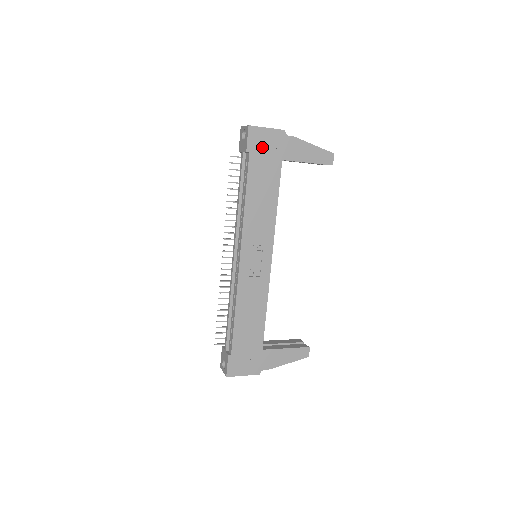
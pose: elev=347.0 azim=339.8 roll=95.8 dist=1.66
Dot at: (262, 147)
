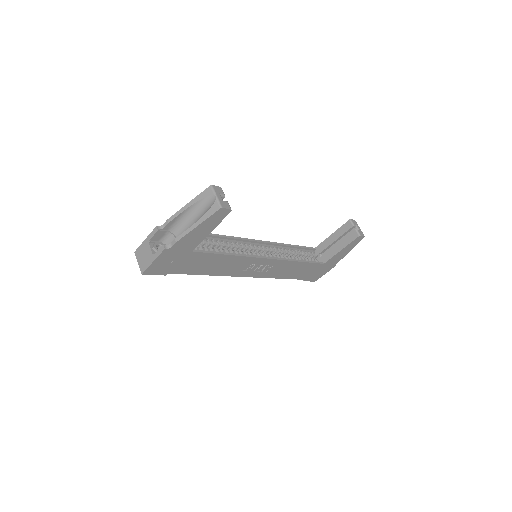
Dot at: (169, 265)
